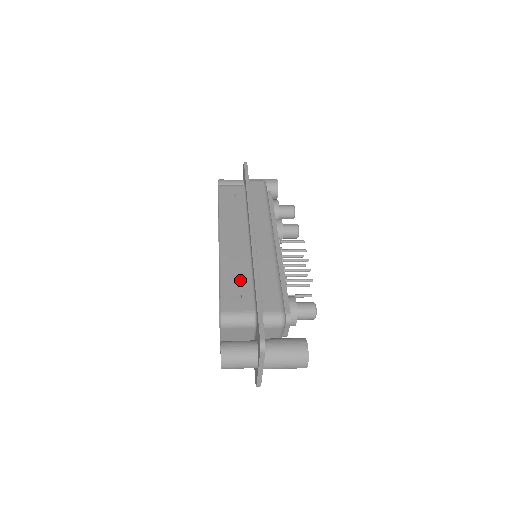
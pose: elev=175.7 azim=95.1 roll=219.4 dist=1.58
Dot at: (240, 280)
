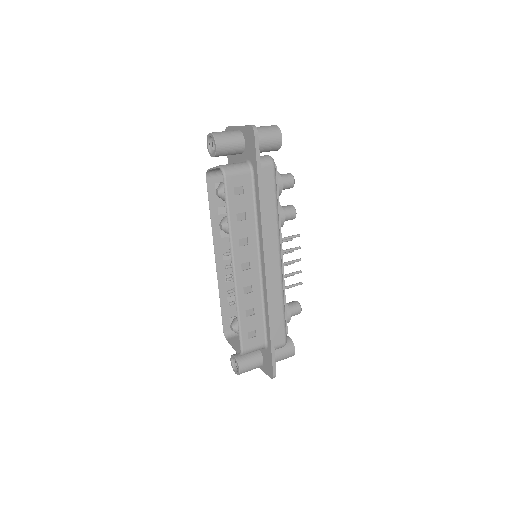
Dot at: (254, 316)
